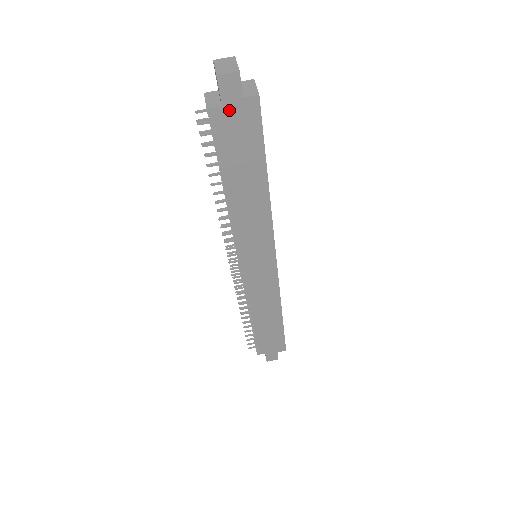
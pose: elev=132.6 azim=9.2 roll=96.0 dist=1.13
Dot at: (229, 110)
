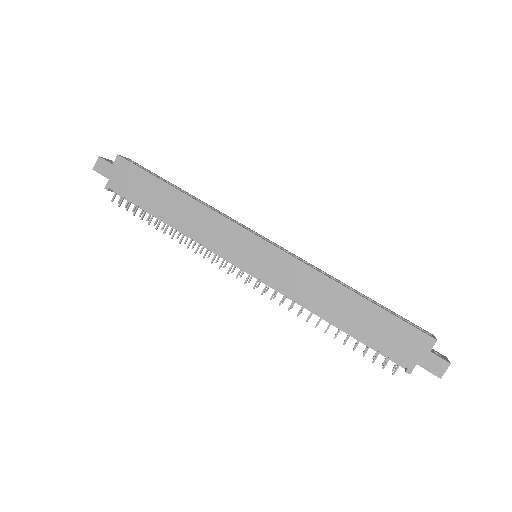
Dot at: (114, 177)
